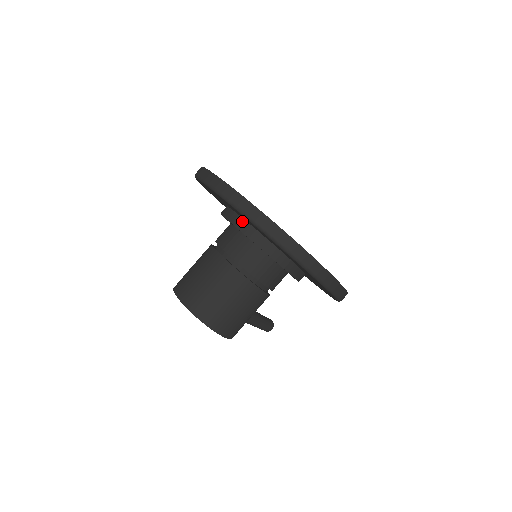
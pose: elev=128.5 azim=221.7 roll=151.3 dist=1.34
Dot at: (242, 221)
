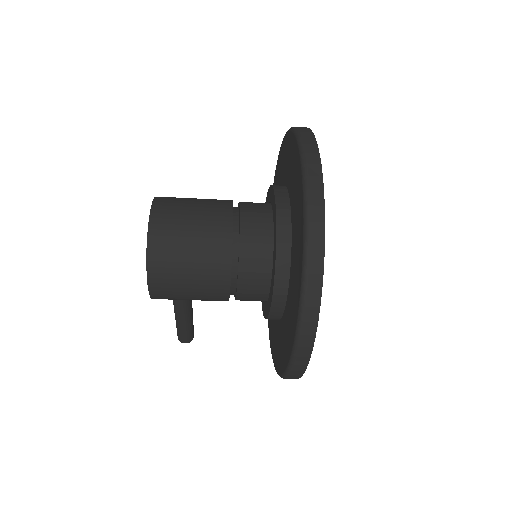
Dot at: (287, 205)
